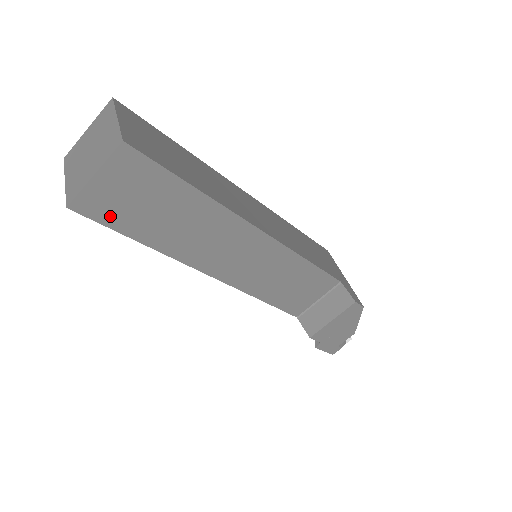
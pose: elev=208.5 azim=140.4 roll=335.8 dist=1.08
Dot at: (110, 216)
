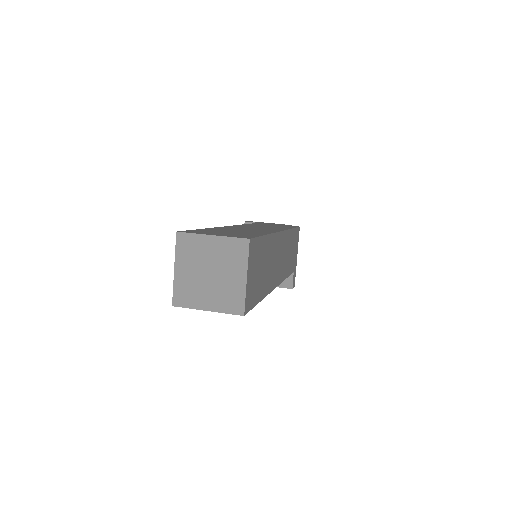
Dot at: occluded
